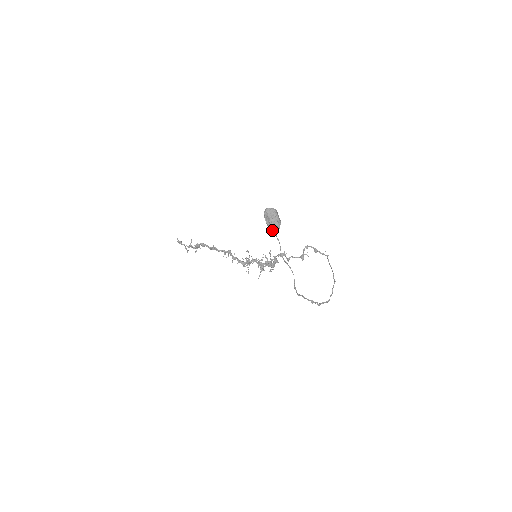
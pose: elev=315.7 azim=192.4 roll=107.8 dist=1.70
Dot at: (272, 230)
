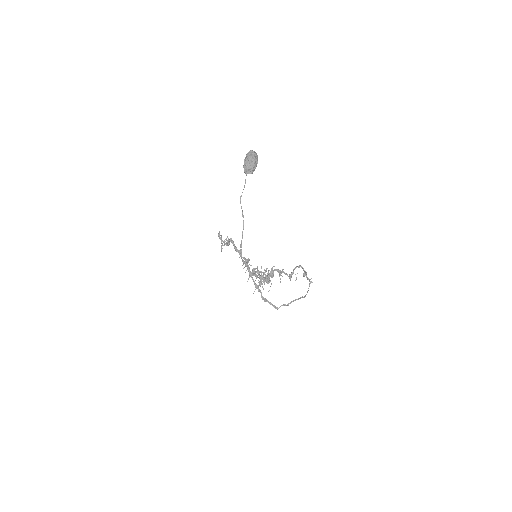
Dot at: (244, 169)
